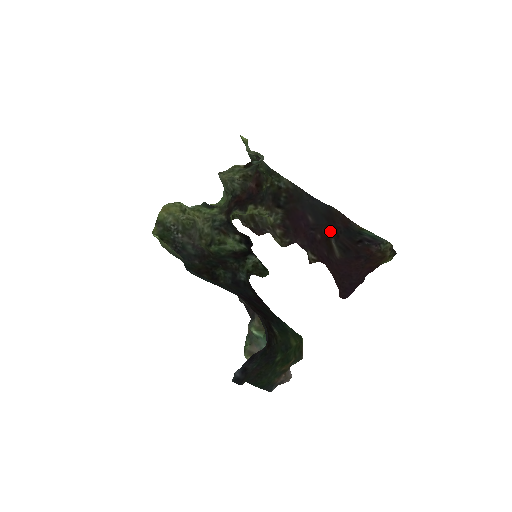
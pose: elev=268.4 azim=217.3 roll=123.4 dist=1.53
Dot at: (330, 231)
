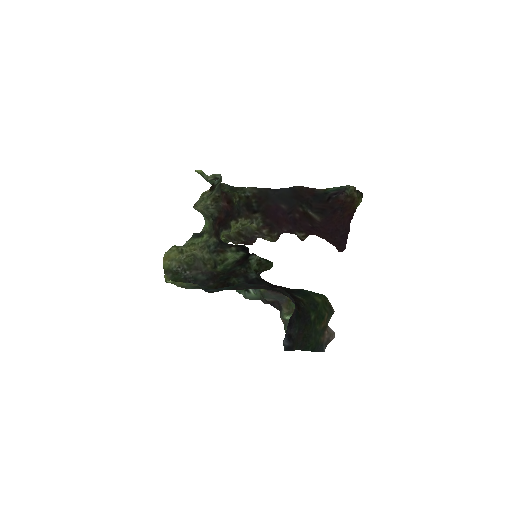
Dot at: (303, 206)
